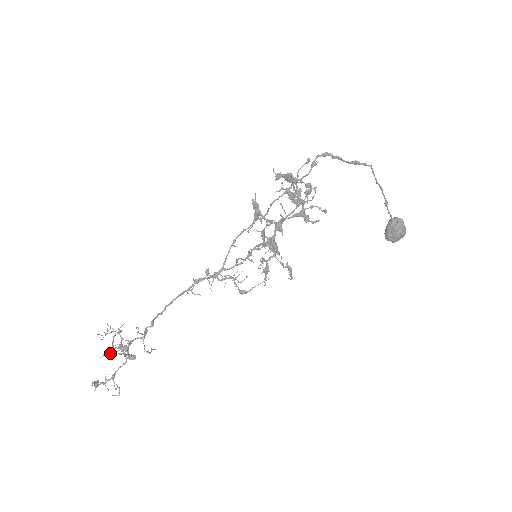
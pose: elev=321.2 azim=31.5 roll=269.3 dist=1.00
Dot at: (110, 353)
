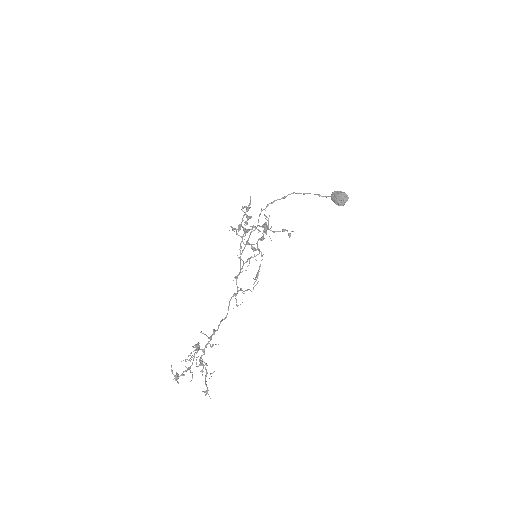
Dot at: (205, 391)
